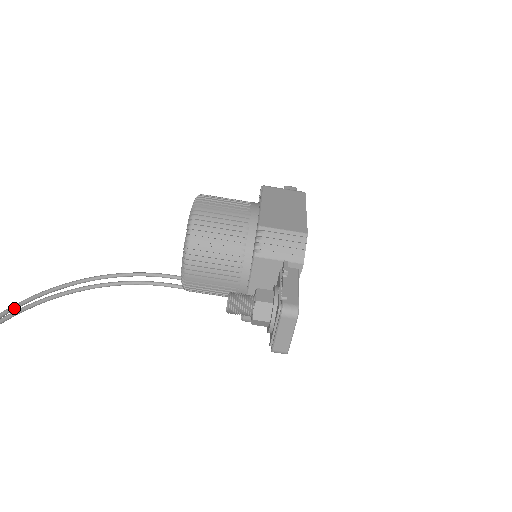
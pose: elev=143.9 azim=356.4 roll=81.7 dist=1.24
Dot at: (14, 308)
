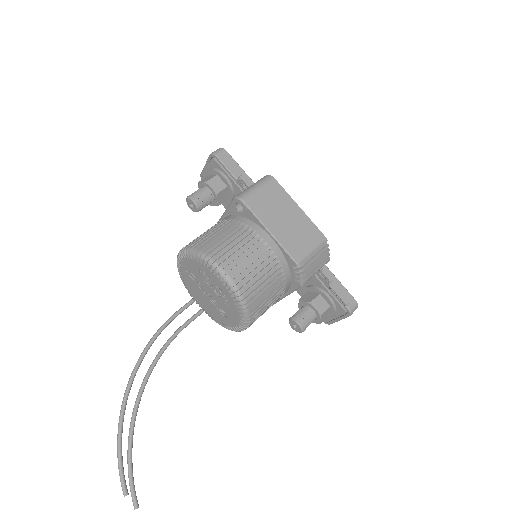
Dot at: occluded
